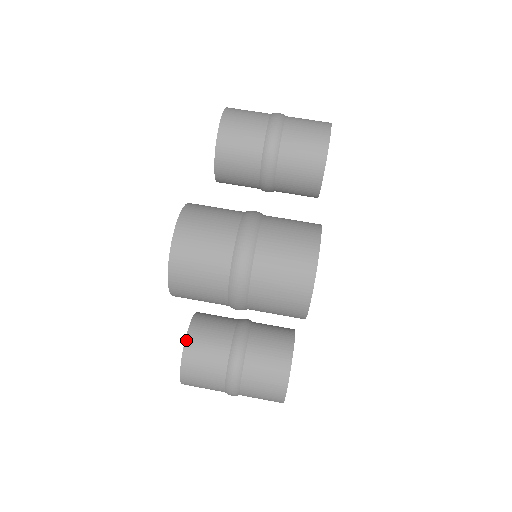
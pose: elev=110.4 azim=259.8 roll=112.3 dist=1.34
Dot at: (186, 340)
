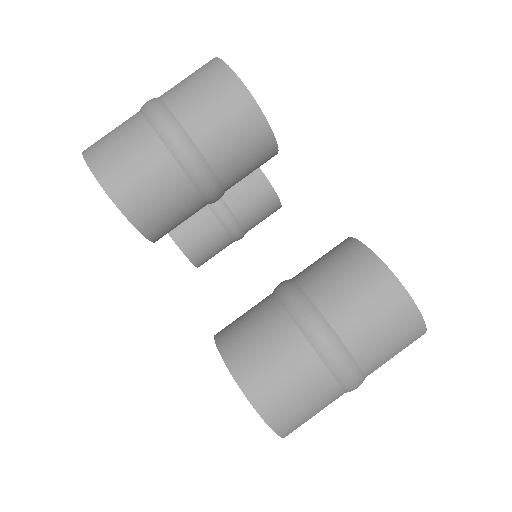
Dot at: occluded
